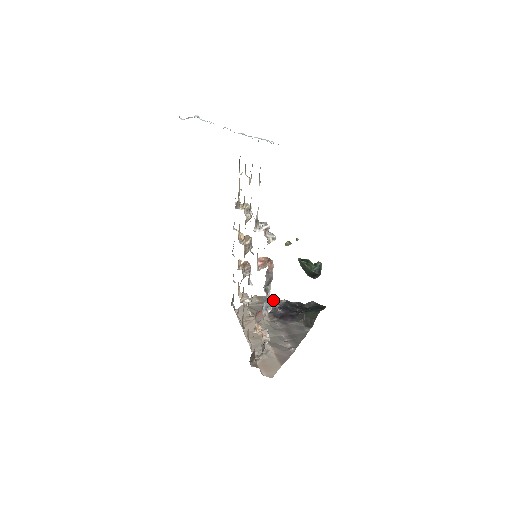
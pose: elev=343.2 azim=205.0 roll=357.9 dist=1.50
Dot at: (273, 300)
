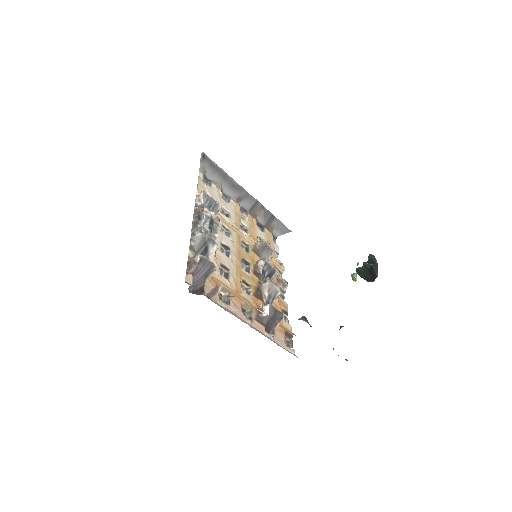
Dot at: occluded
